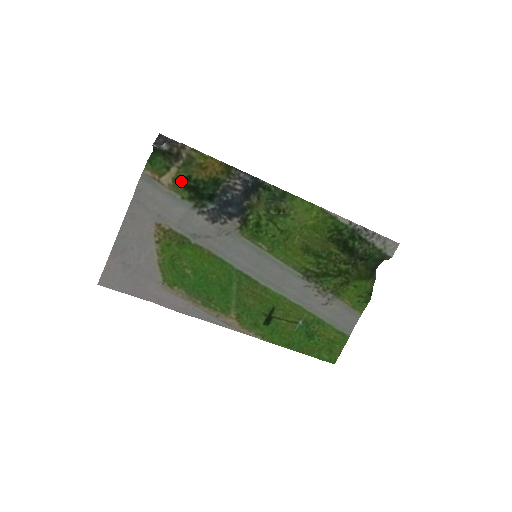
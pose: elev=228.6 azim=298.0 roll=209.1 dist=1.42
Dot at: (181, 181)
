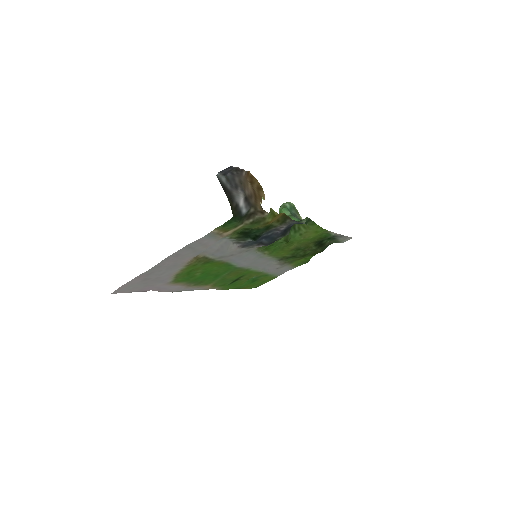
Dot at: (239, 231)
